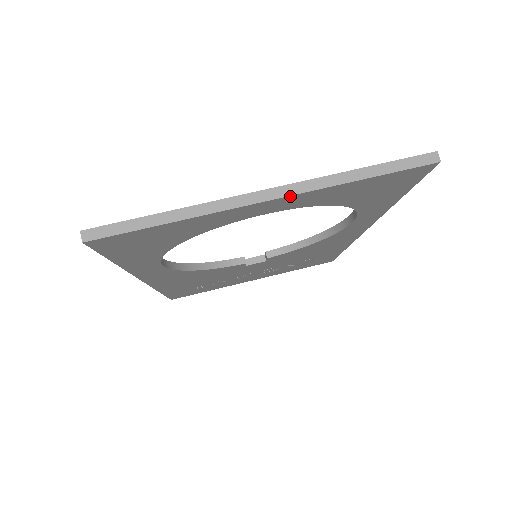
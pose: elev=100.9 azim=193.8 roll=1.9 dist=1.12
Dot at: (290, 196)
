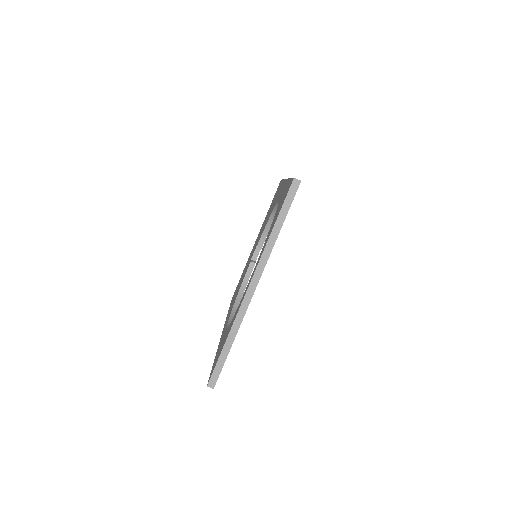
Dot at: (261, 275)
